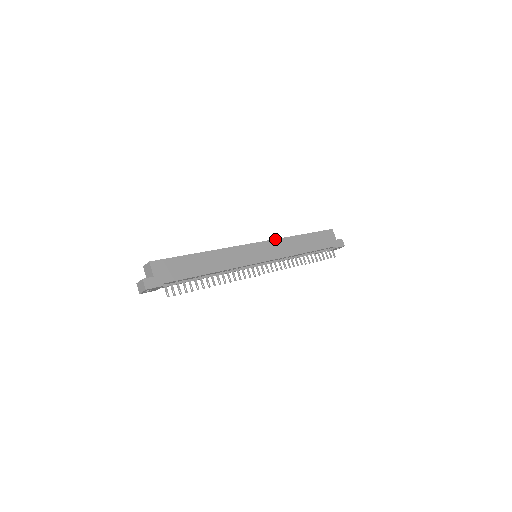
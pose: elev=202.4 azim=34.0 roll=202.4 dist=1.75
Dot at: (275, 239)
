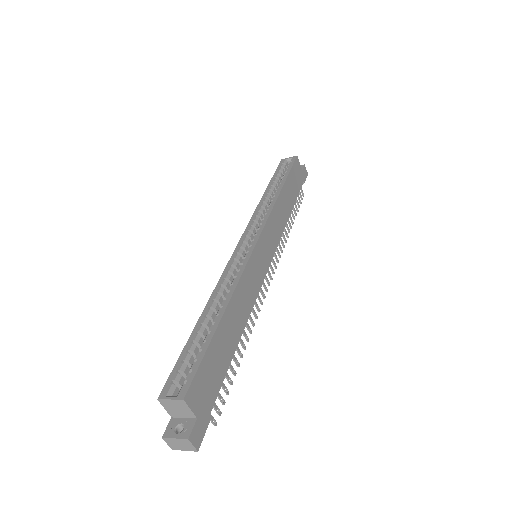
Dot at: (269, 216)
